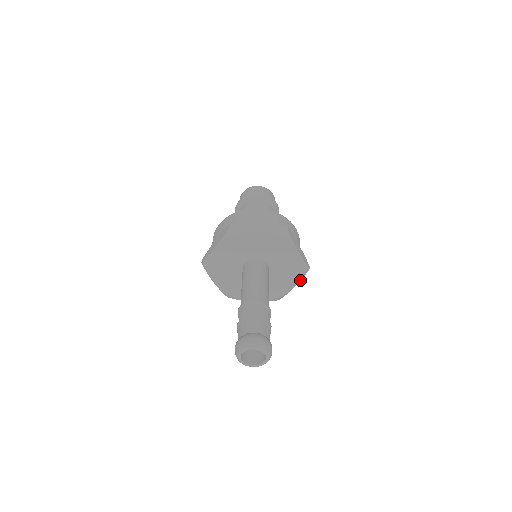
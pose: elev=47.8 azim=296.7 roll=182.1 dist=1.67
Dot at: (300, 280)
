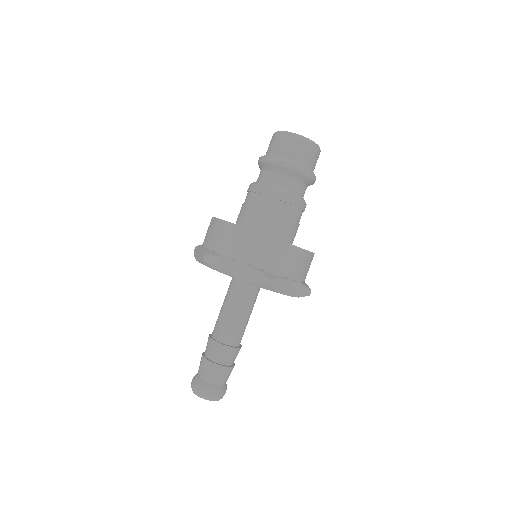
Dot at: occluded
